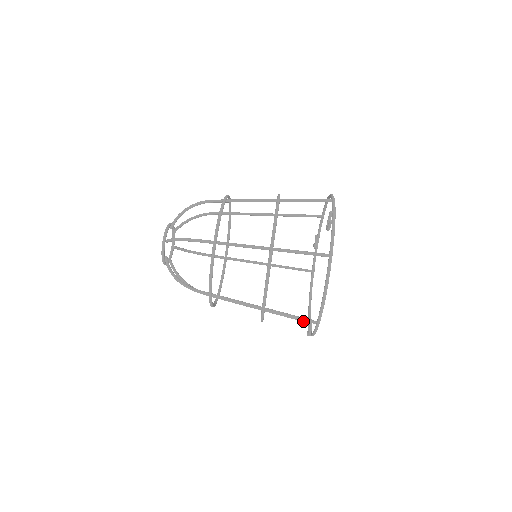
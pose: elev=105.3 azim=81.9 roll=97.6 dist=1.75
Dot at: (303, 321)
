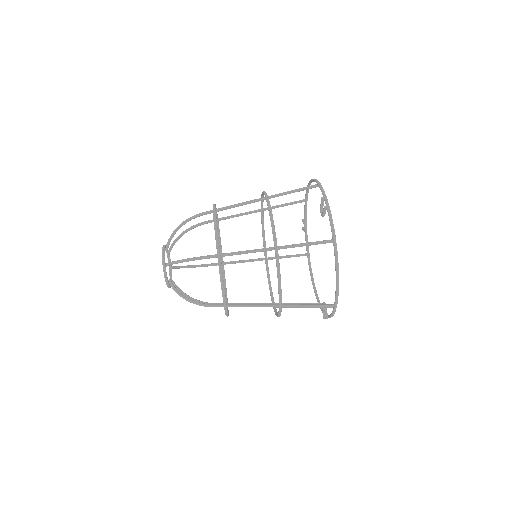
Dot at: occluded
